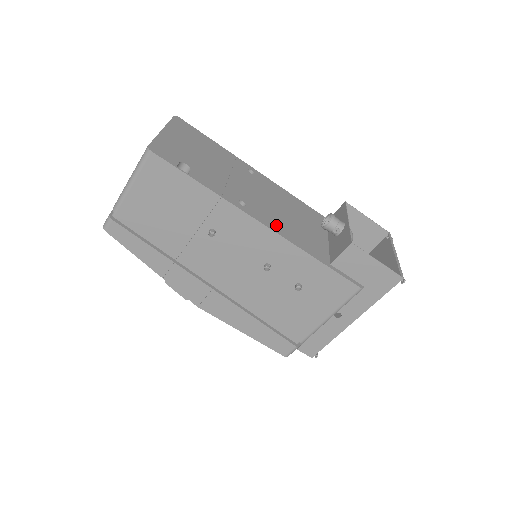
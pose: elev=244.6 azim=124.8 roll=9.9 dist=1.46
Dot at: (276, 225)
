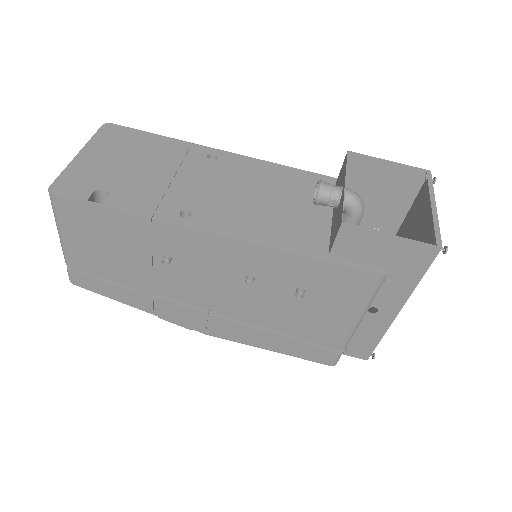
Dot at: (239, 227)
